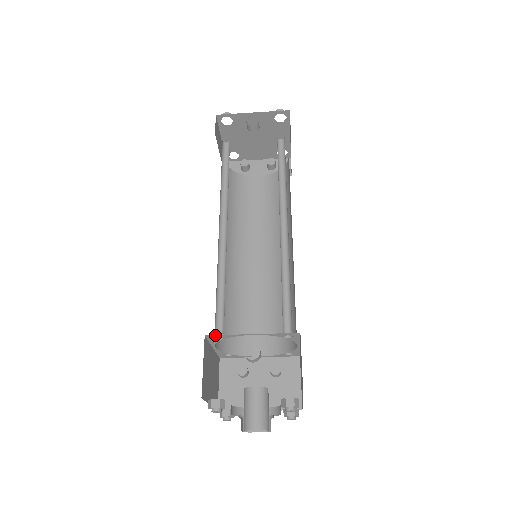
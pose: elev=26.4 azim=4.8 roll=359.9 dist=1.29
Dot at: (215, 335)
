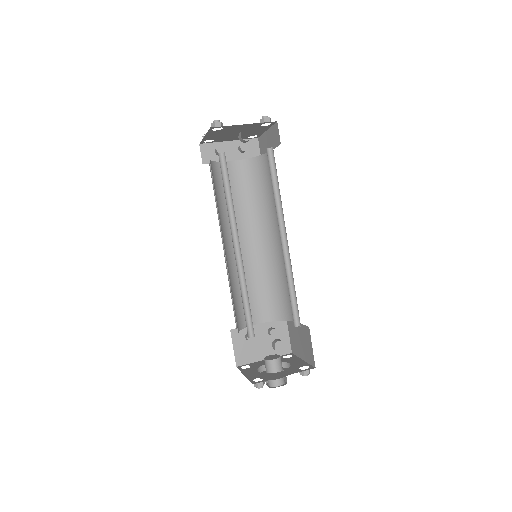
Dot at: occluded
